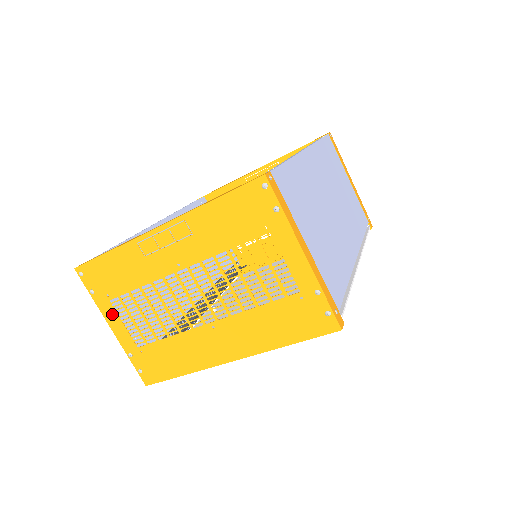
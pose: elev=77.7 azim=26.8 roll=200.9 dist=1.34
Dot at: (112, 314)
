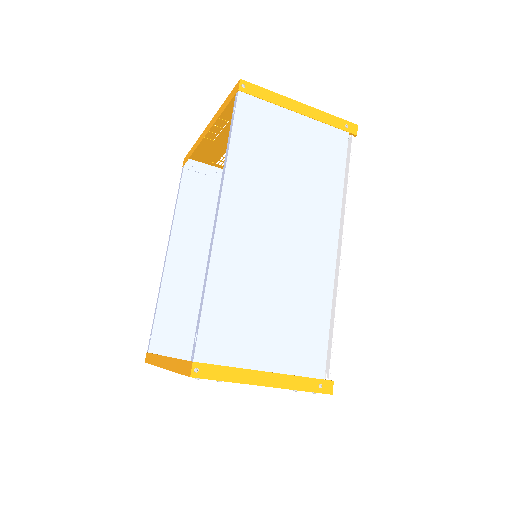
Dot at: occluded
